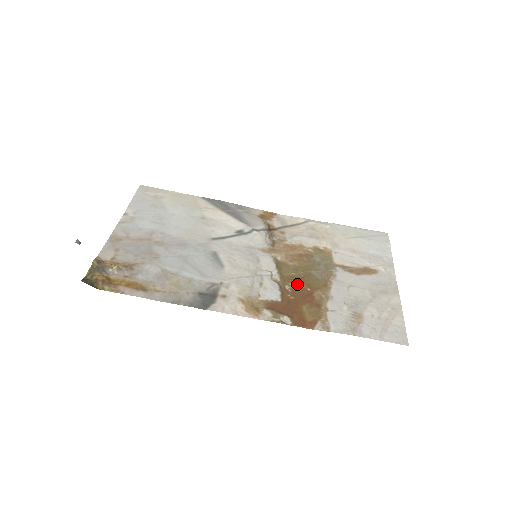
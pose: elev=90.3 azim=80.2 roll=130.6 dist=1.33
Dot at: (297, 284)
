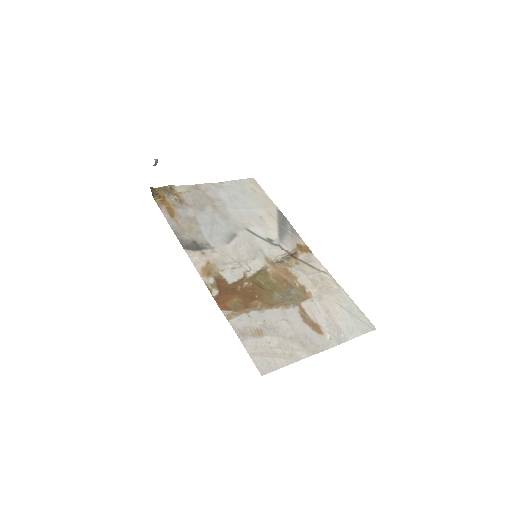
Dot at: (255, 288)
